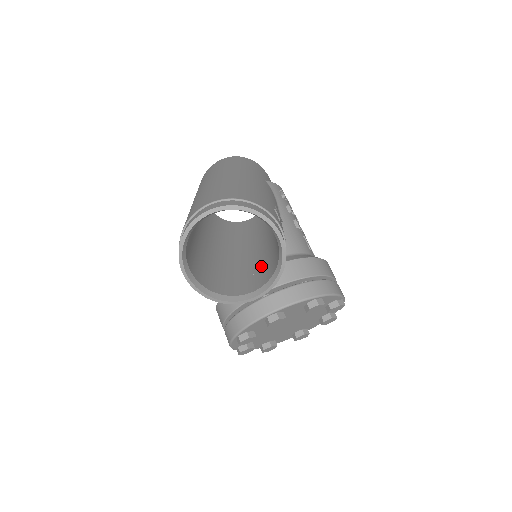
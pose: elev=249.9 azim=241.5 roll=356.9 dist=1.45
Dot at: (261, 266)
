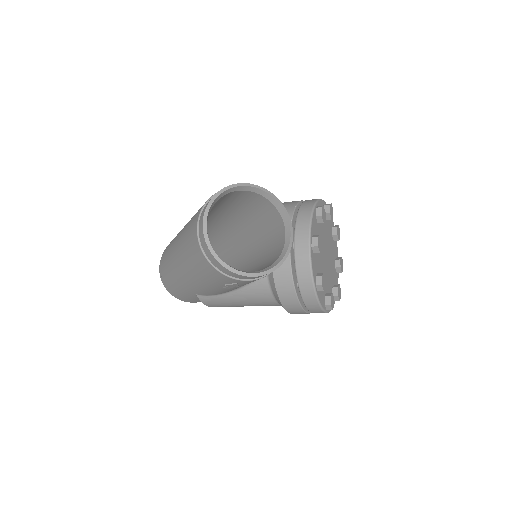
Dot at: (267, 237)
